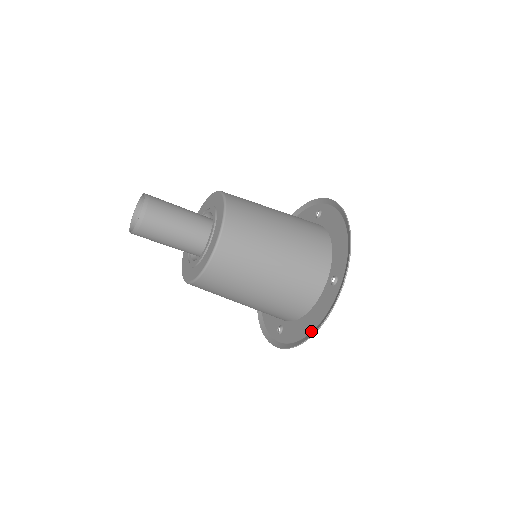
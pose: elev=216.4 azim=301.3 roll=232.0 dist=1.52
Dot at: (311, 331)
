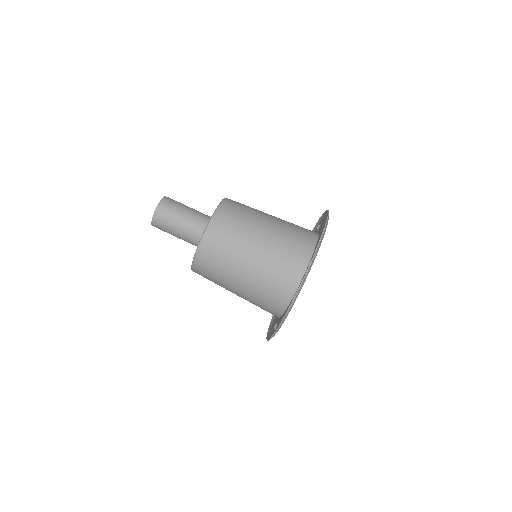
Dot at: occluded
